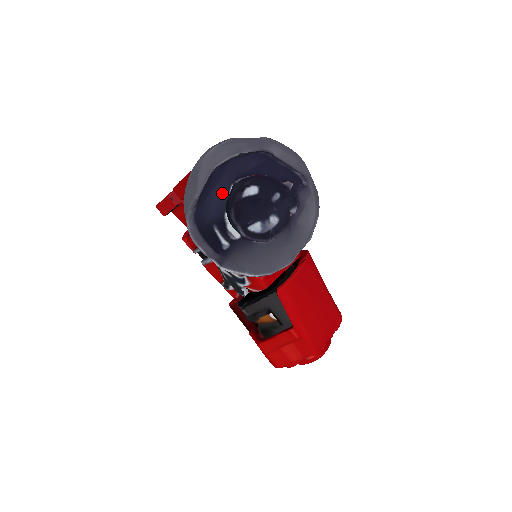
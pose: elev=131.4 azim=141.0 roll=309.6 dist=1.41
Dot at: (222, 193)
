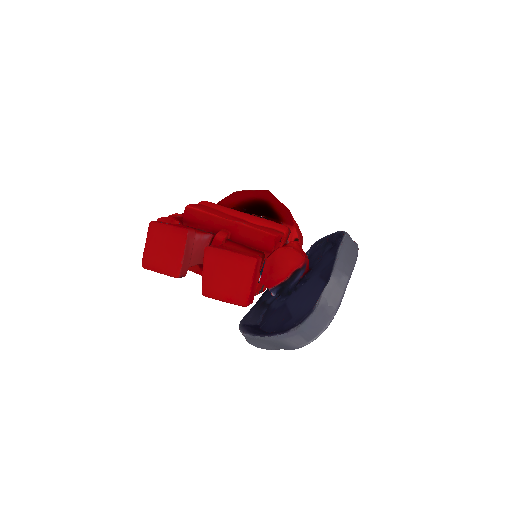
Dot at: occluded
